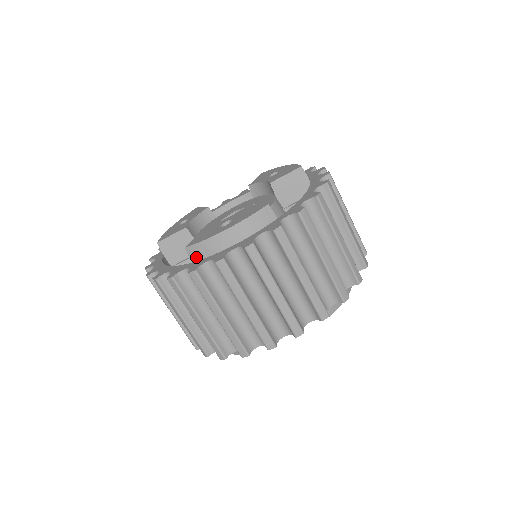
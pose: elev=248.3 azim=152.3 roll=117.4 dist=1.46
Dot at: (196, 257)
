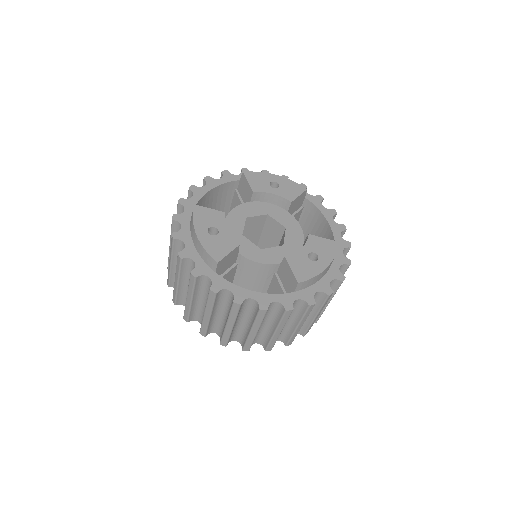
Dot at: (301, 288)
